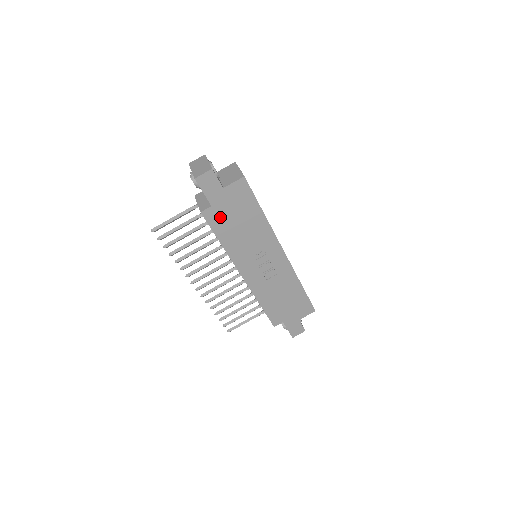
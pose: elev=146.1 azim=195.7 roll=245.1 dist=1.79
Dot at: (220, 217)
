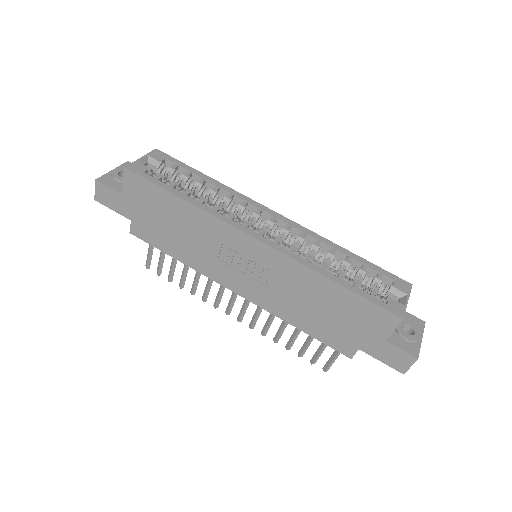
Dot at: (149, 229)
